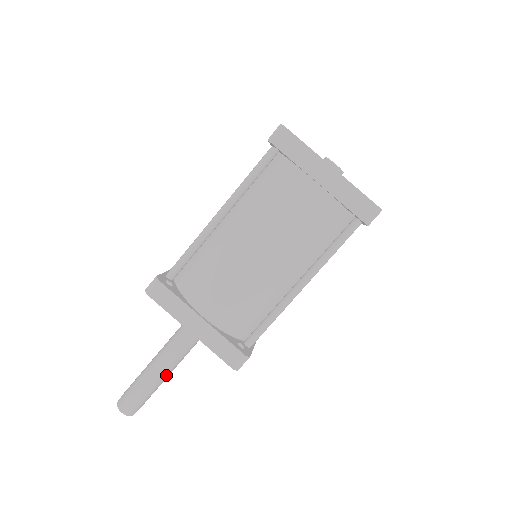
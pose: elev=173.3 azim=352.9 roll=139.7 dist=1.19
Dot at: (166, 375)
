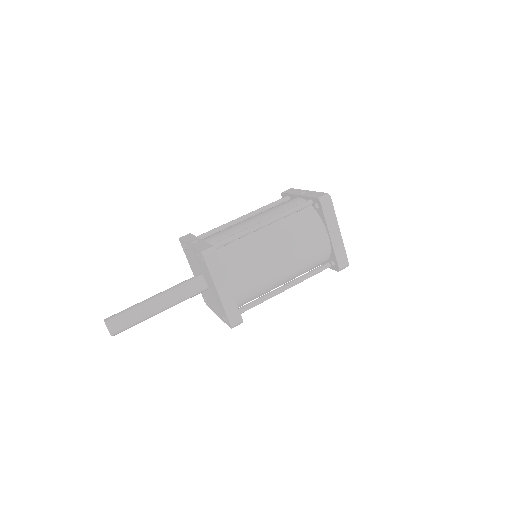
Dot at: (158, 313)
